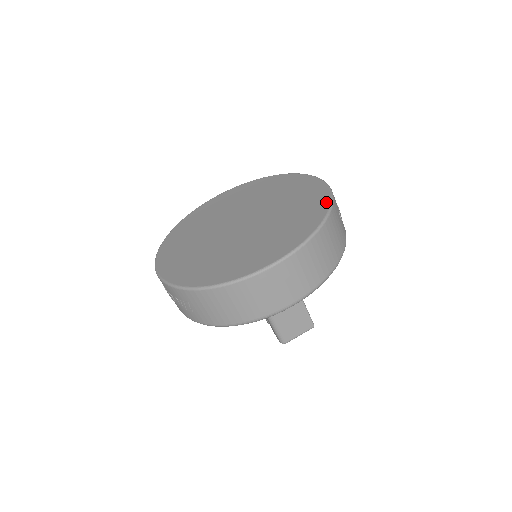
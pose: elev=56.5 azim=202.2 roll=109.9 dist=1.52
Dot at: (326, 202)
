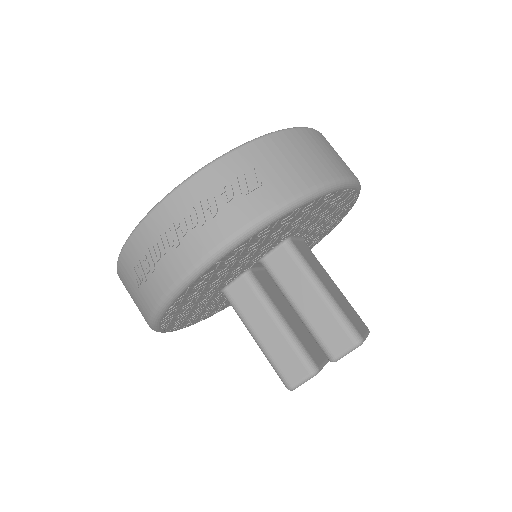
Dot at: occluded
